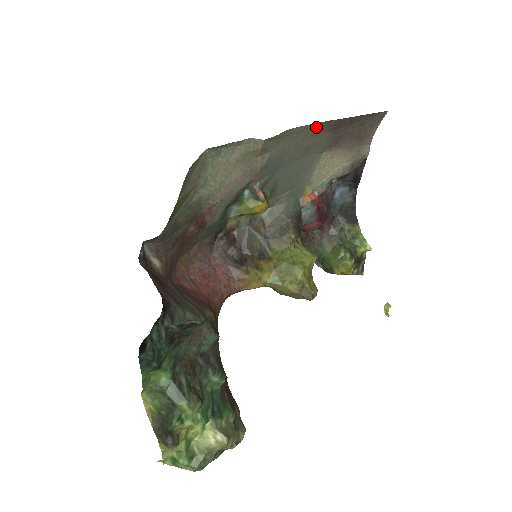
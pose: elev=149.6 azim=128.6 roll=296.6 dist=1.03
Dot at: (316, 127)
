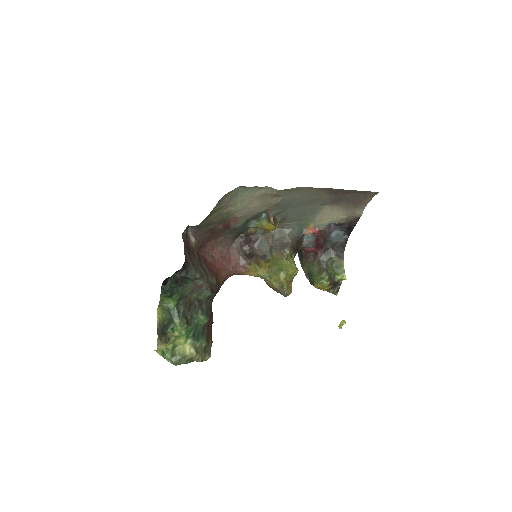
Dot at: (320, 190)
